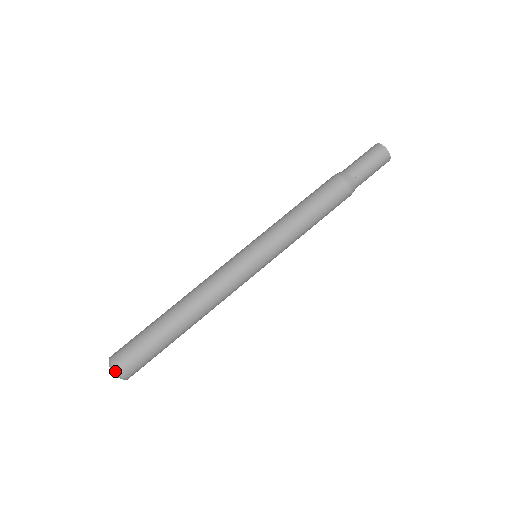
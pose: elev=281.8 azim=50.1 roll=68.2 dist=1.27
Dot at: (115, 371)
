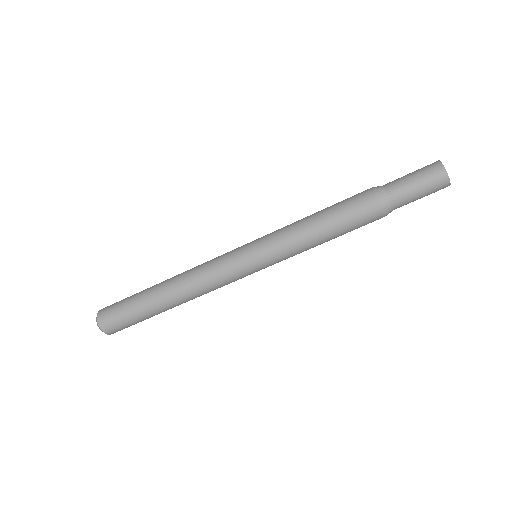
Dot at: (108, 334)
